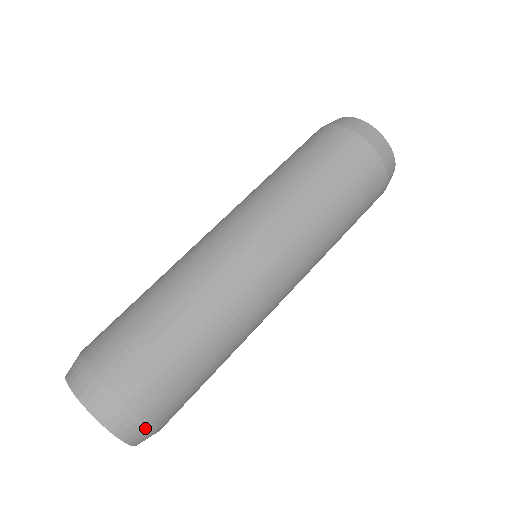
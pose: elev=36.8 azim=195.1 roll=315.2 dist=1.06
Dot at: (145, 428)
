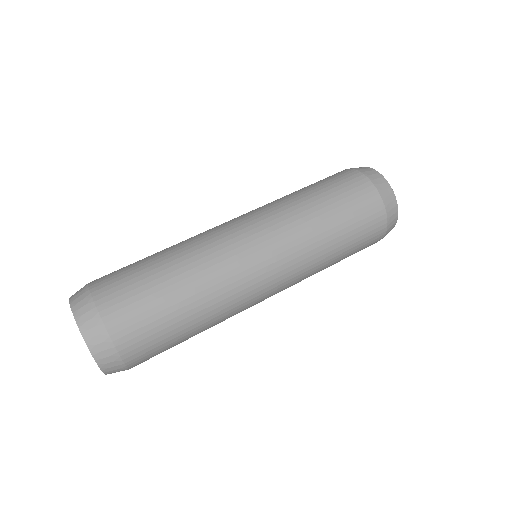
Dot at: occluded
